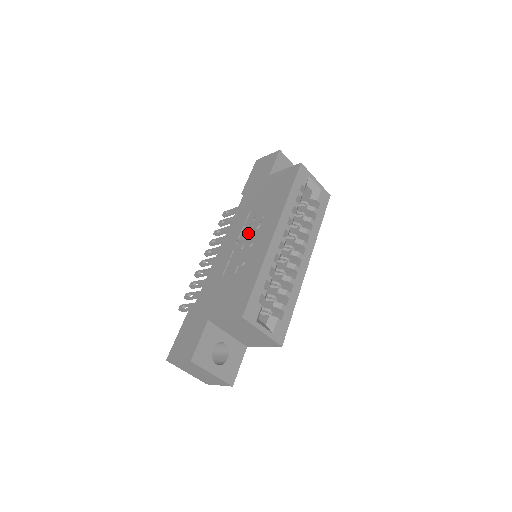
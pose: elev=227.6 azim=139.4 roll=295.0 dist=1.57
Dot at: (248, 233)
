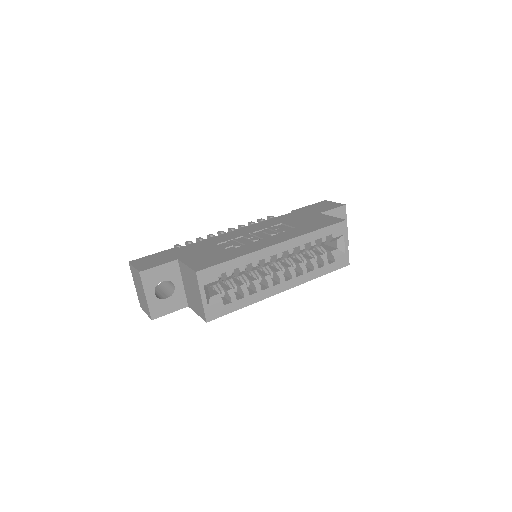
Dot at: (264, 234)
